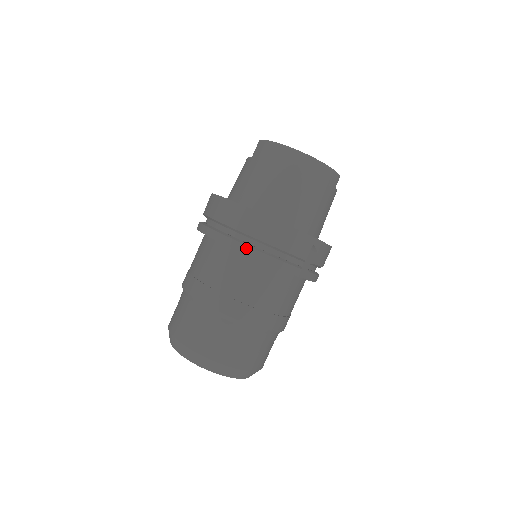
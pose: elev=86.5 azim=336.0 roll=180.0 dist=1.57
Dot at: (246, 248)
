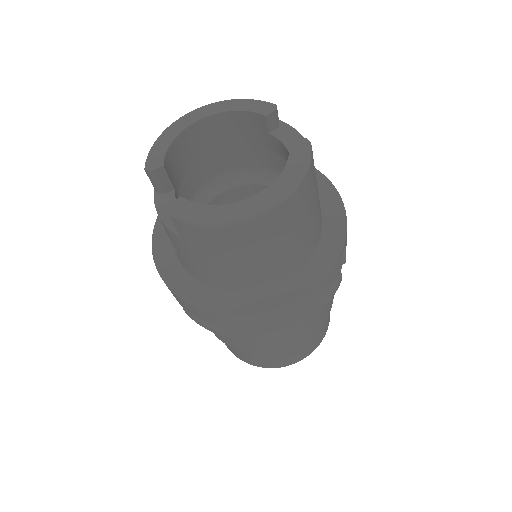
Dot at: (284, 330)
